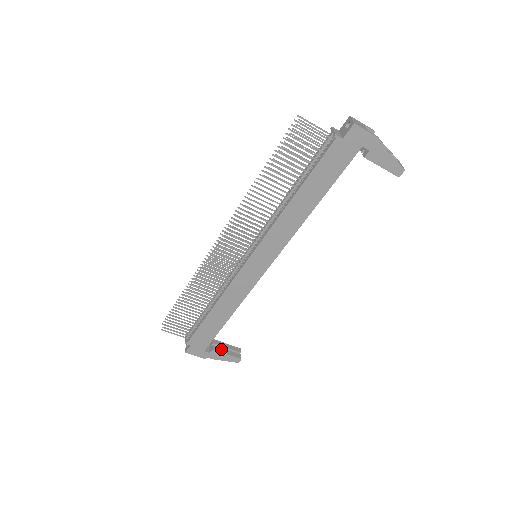
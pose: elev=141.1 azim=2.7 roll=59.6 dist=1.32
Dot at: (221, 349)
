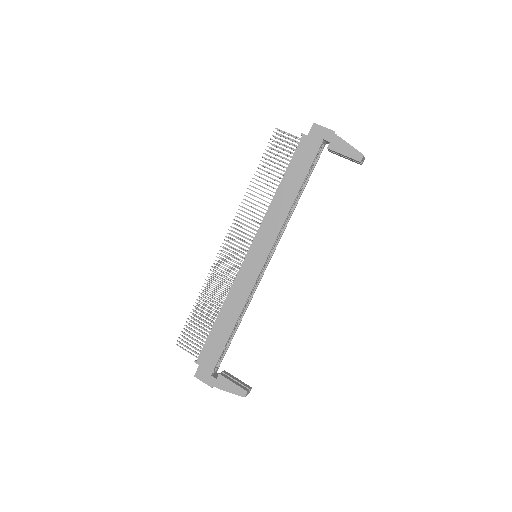
Dot at: (228, 377)
